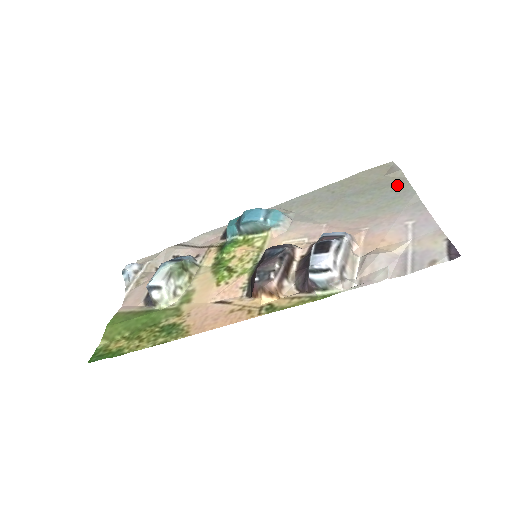
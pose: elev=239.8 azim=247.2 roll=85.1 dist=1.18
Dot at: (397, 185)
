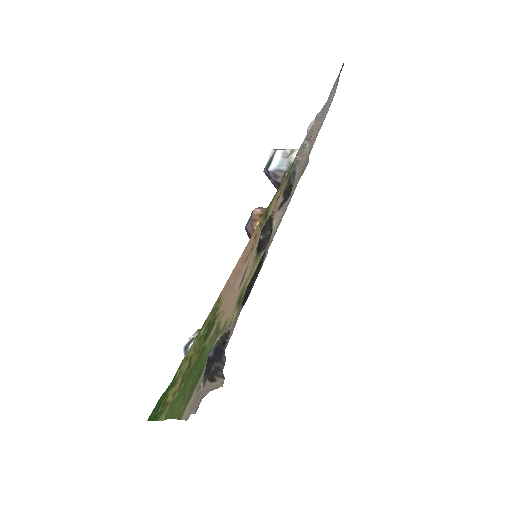
Dot at: occluded
